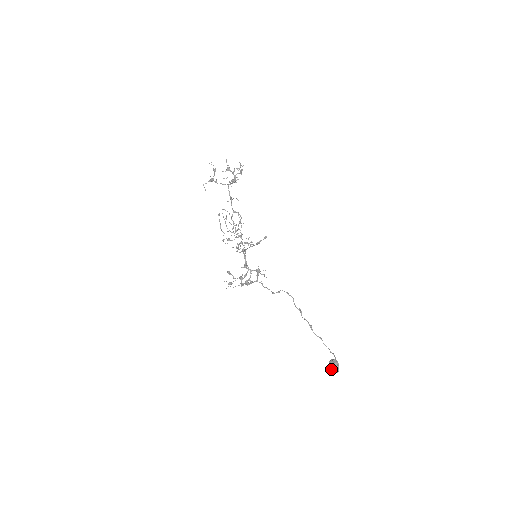
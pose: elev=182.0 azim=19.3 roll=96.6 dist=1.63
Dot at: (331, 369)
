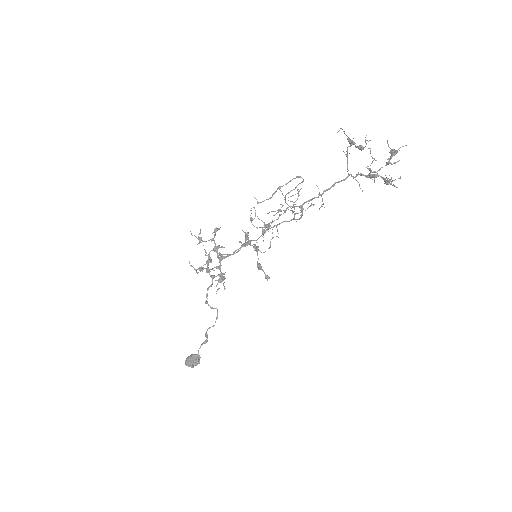
Dot at: (187, 360)
